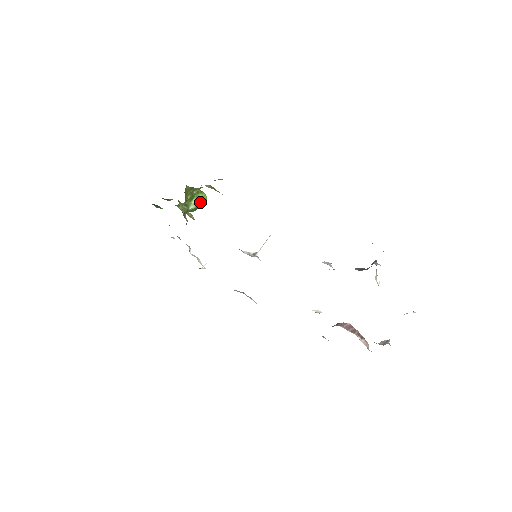
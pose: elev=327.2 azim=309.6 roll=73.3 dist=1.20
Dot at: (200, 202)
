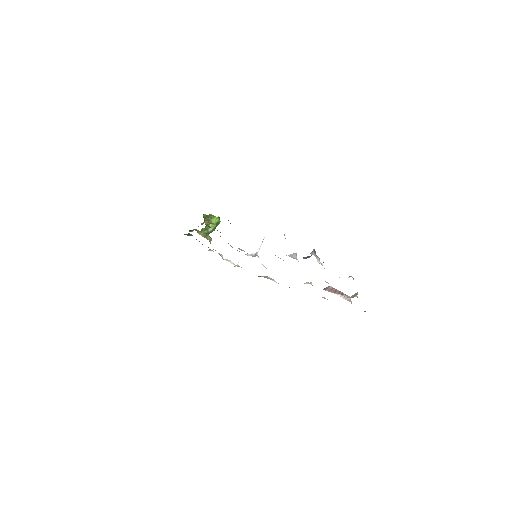
Dot at: occluded
